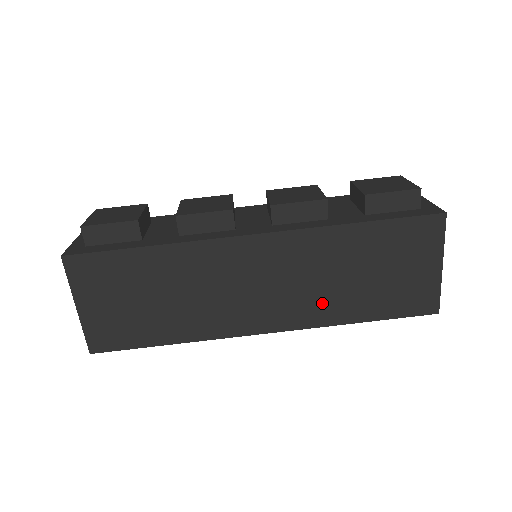
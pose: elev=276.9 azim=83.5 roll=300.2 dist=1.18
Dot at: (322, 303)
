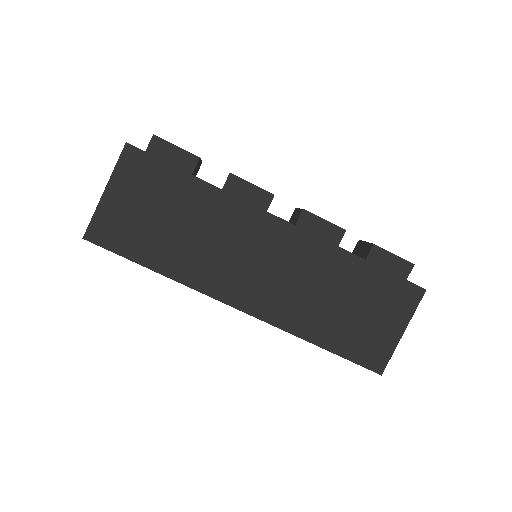
Dot at: (299, 310)
